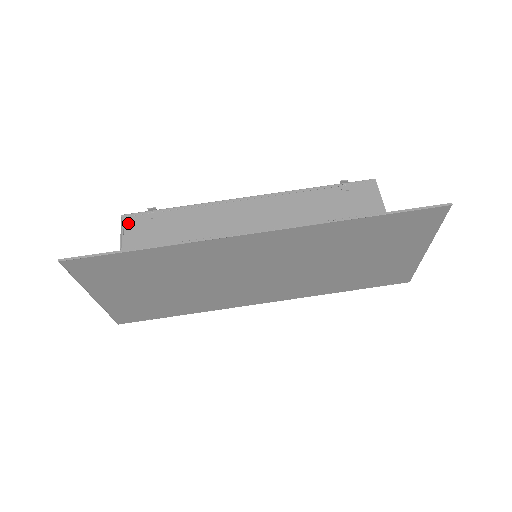
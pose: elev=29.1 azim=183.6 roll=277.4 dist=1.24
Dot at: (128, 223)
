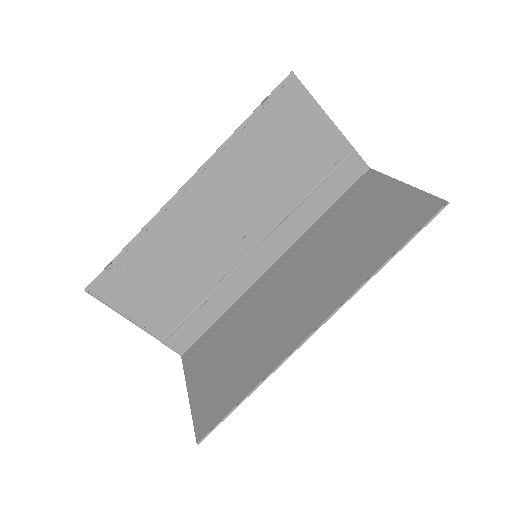
Dot at: (100, 292)
